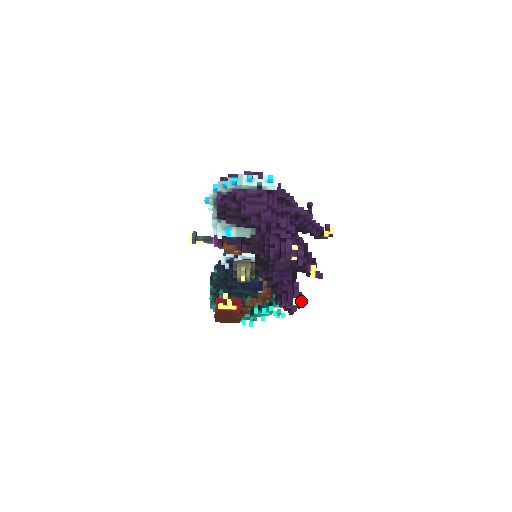
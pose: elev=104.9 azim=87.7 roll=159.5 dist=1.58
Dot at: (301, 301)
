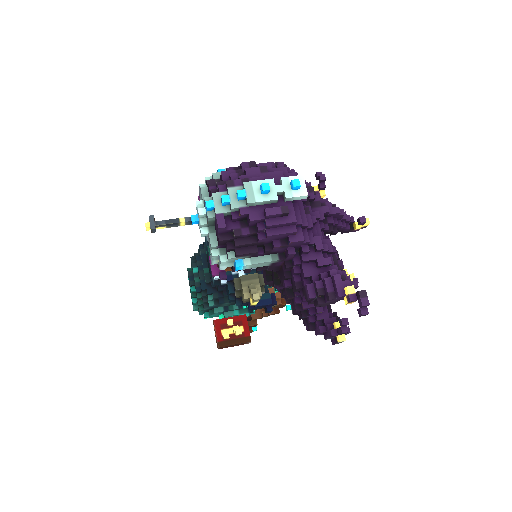
Dot at: (346, 334)
